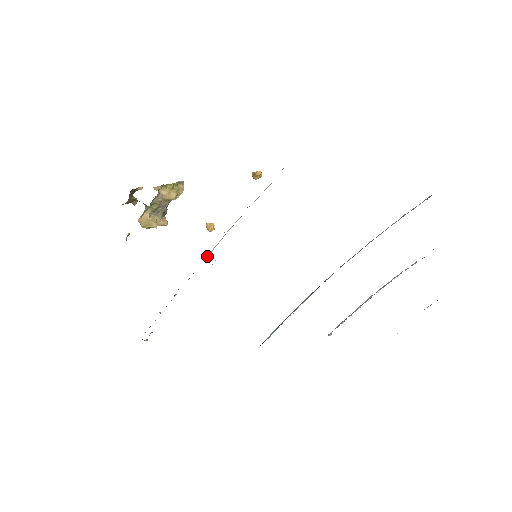
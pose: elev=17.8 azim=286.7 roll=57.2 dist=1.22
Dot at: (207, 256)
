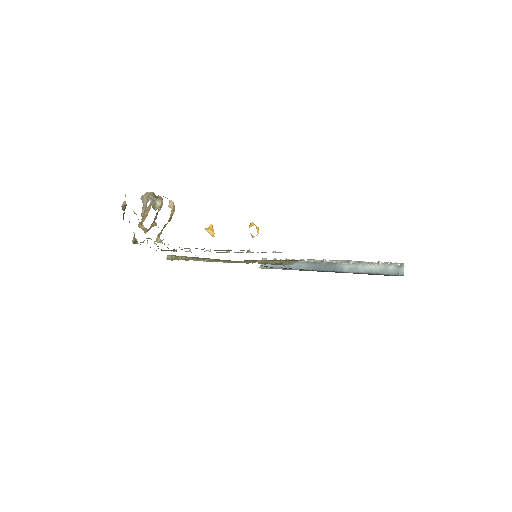
Dot at: occluded
